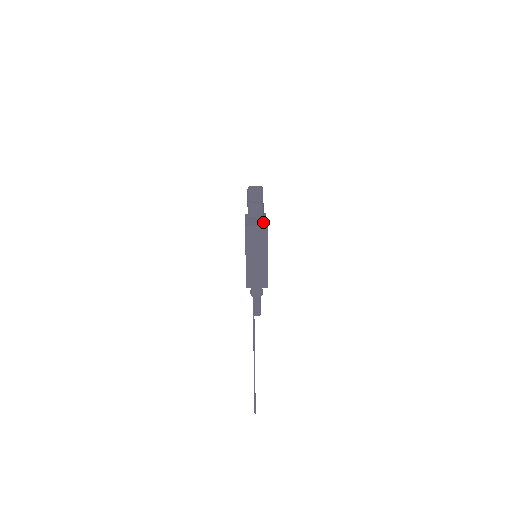
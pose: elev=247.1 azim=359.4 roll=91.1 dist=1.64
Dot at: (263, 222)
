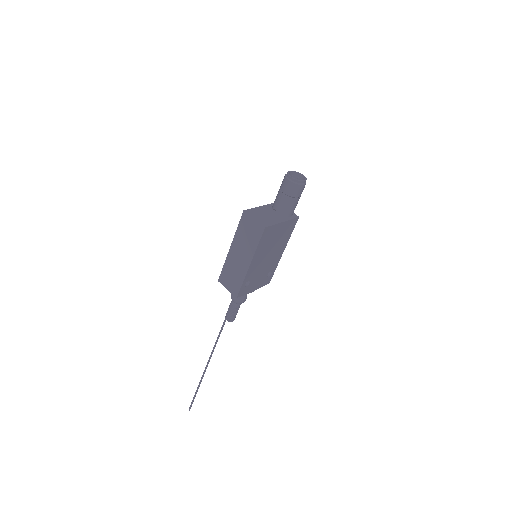
Dot at: (271, 221)
